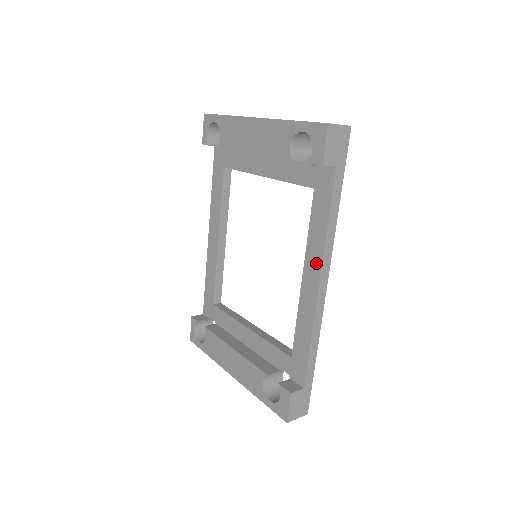
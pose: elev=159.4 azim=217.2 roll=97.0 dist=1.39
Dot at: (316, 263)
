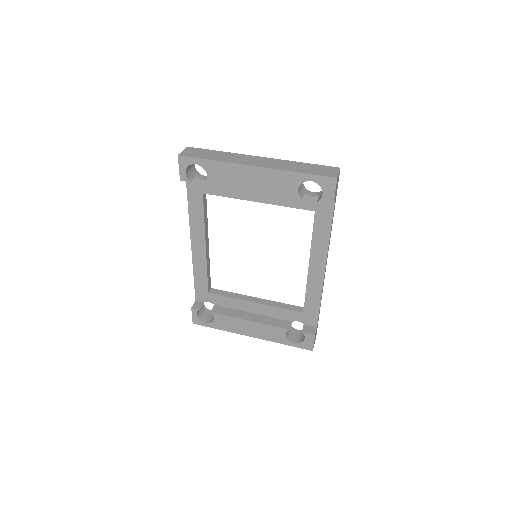
Dot at: (321, 257)
